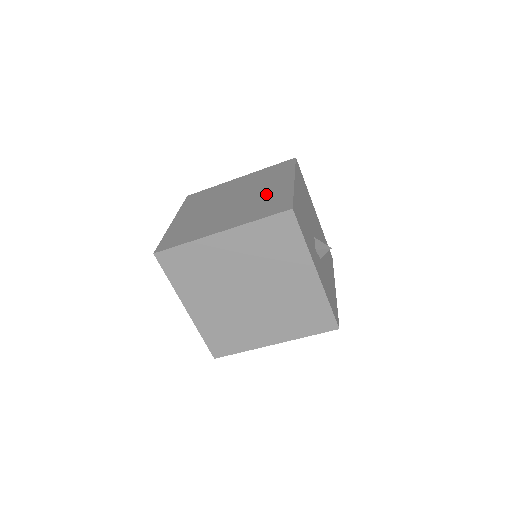
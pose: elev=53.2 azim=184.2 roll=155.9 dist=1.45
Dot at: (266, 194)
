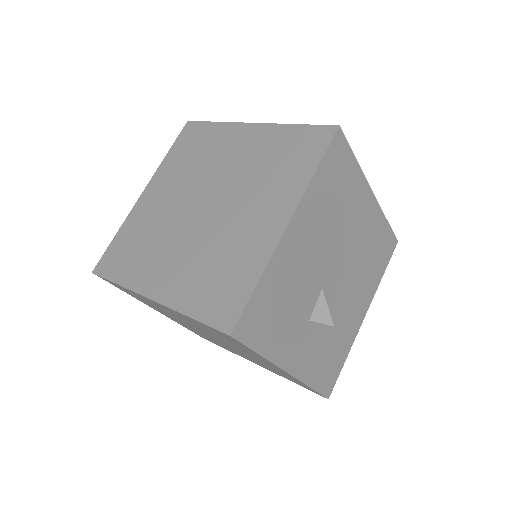
Dot at: (238, 236)
